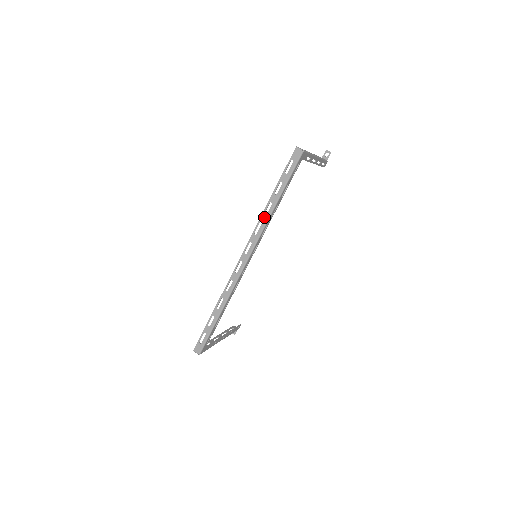
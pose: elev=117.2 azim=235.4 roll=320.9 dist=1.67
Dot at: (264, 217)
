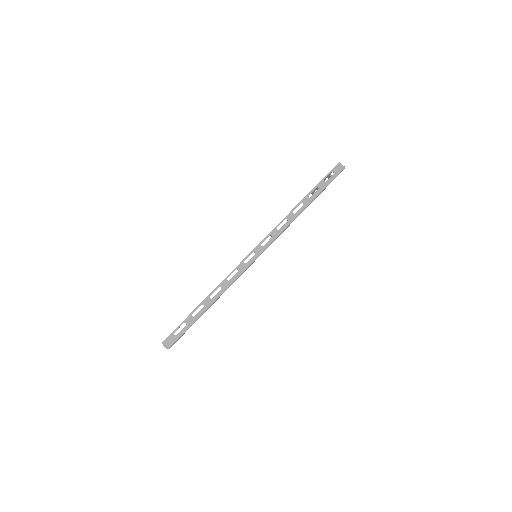
Dot at: (292, 215)
